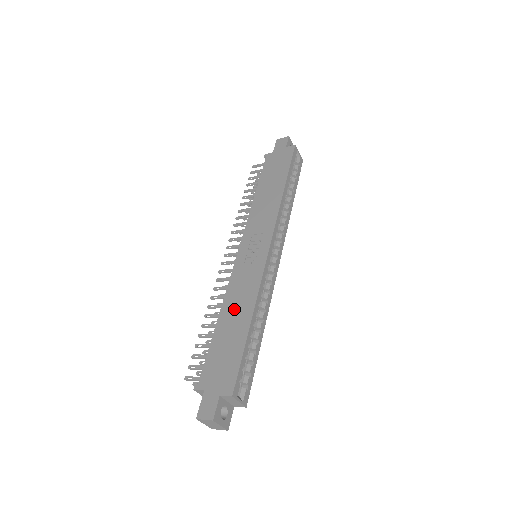
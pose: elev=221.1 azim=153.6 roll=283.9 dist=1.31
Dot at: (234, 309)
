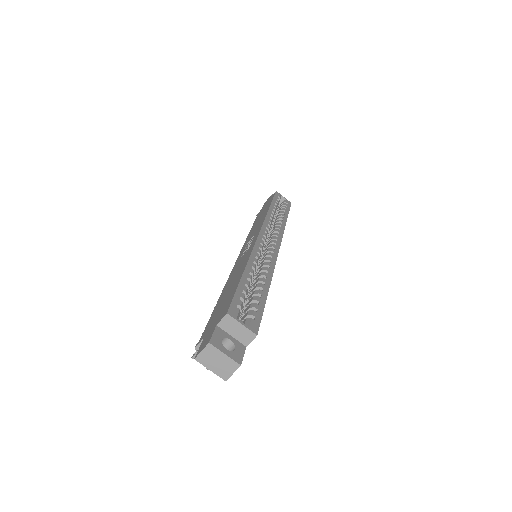
Dot at: (232, 280)
